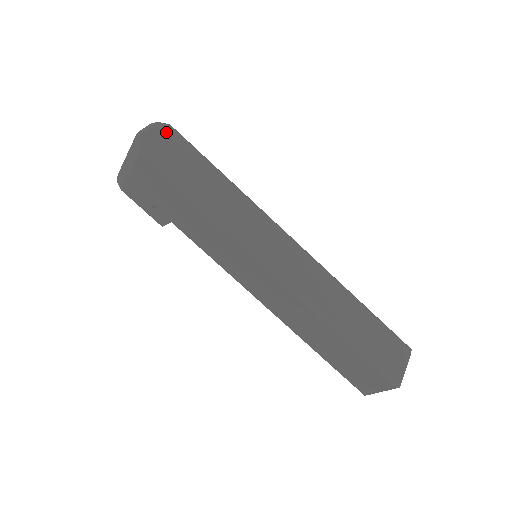
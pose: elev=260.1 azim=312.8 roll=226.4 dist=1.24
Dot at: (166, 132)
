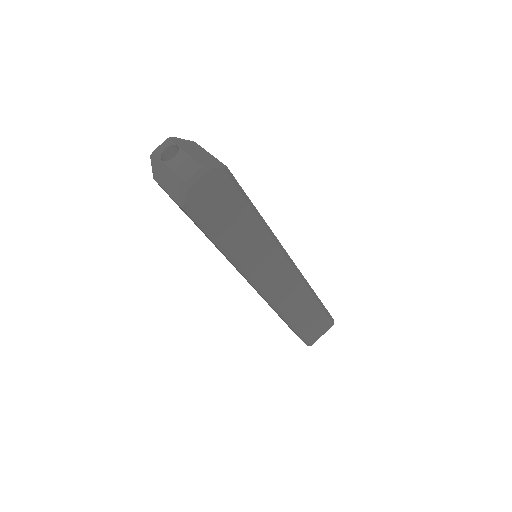
Dot at: (216, 179)
